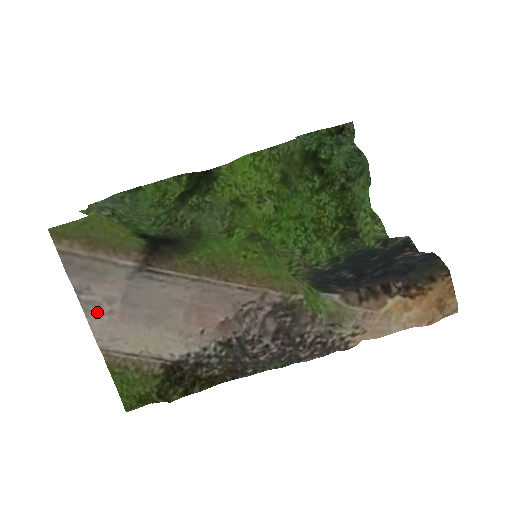
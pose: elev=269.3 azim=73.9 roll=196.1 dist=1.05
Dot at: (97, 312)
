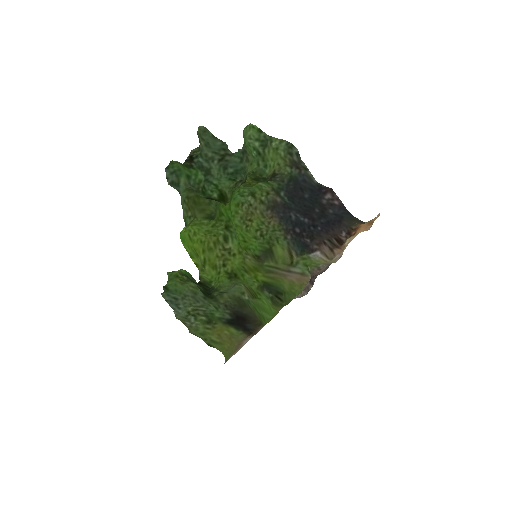
Dot at: occluded
